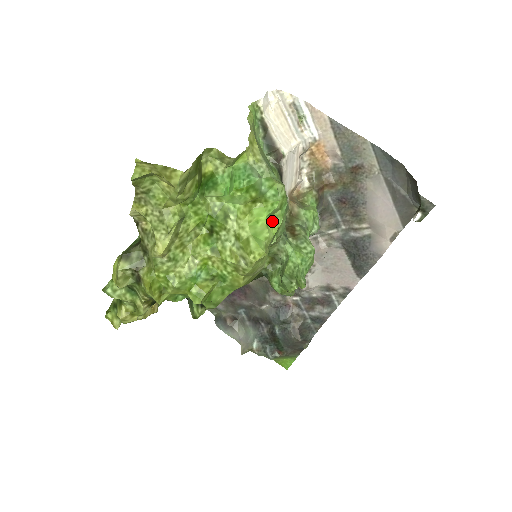
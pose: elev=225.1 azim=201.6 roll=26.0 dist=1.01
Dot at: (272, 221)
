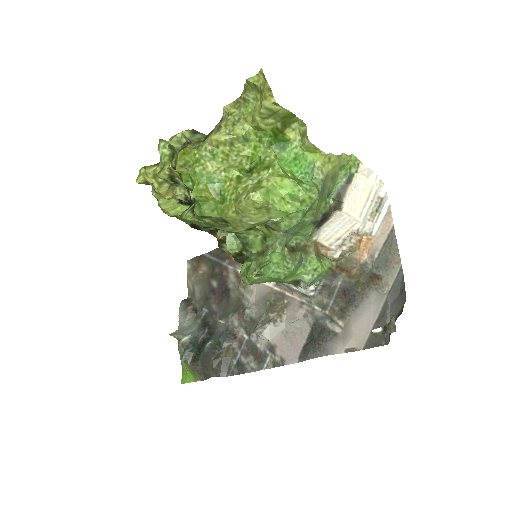
Dot at: (288, 203)
